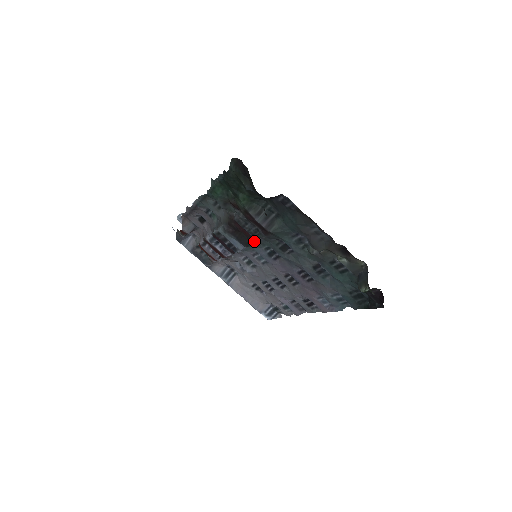
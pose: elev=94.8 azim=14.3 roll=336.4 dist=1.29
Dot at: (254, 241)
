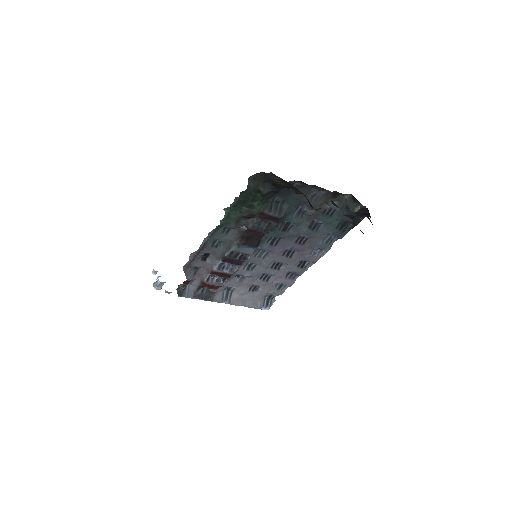
Dot at: (261, 239)
